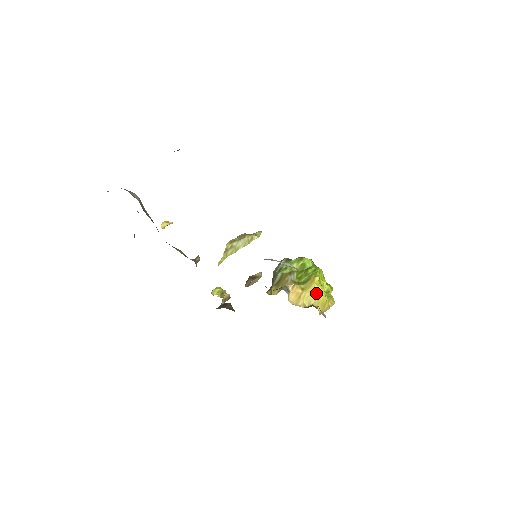
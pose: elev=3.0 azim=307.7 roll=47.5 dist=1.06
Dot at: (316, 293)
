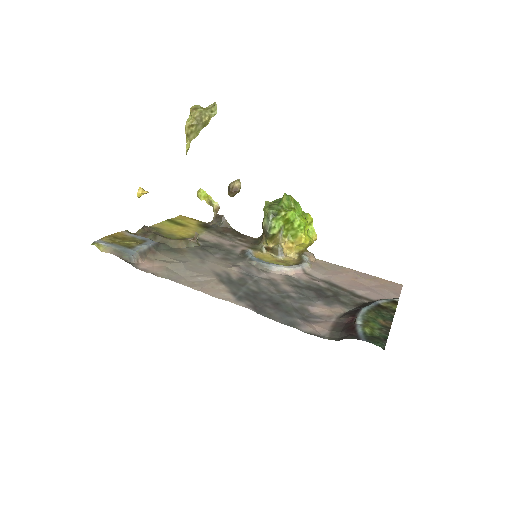
Dot at: (304, 246)
